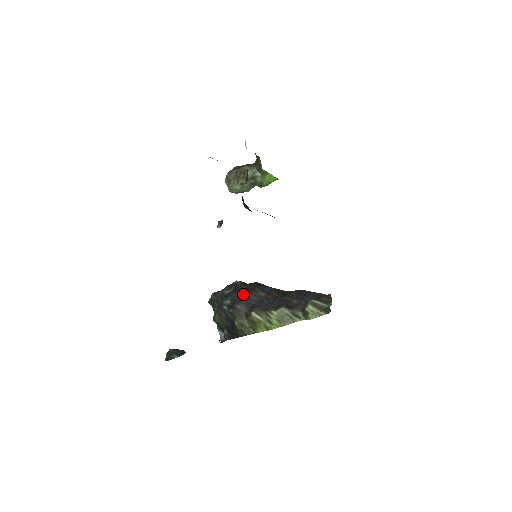
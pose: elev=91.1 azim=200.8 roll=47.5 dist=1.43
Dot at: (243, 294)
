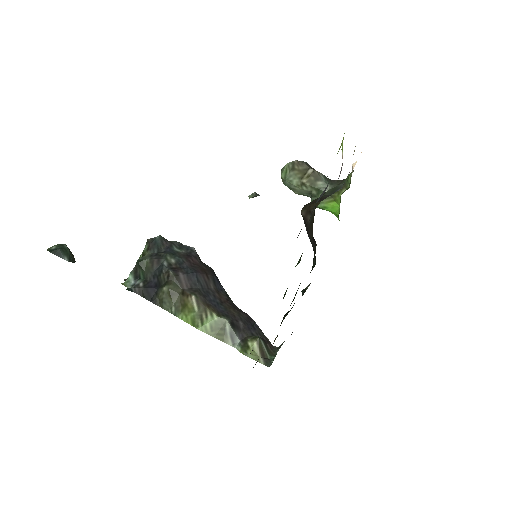
Dot at: (195, 268)
